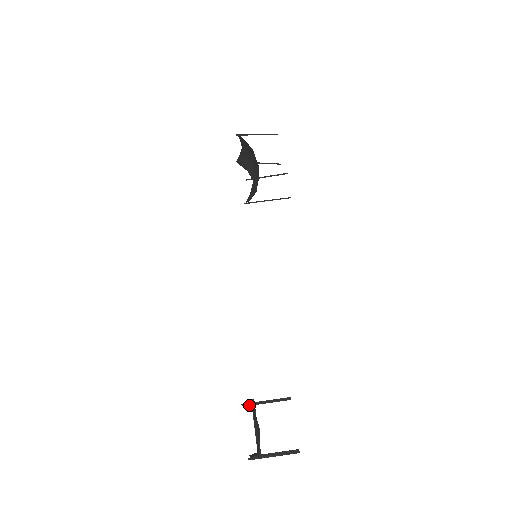
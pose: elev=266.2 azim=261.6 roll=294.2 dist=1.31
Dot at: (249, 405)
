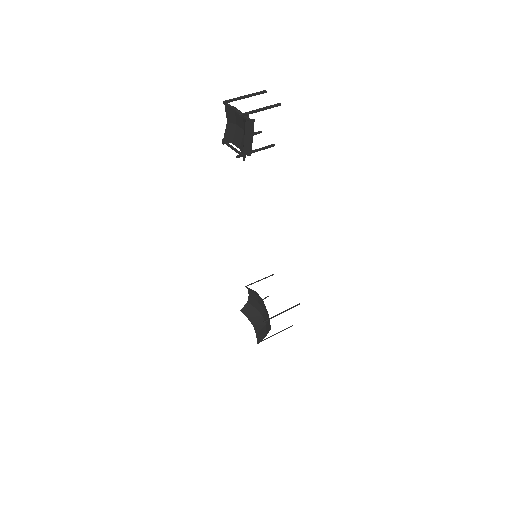
Dot at: (235, 150)
